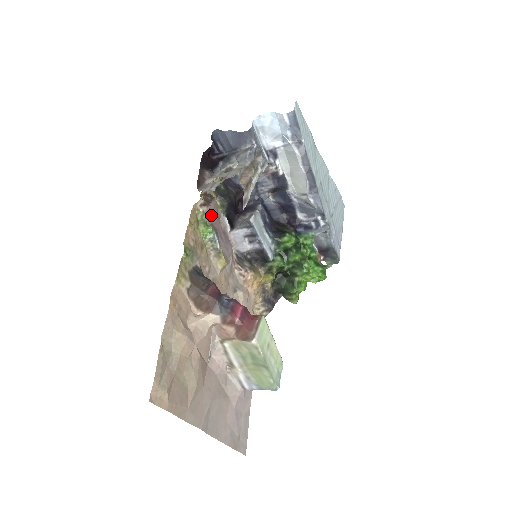
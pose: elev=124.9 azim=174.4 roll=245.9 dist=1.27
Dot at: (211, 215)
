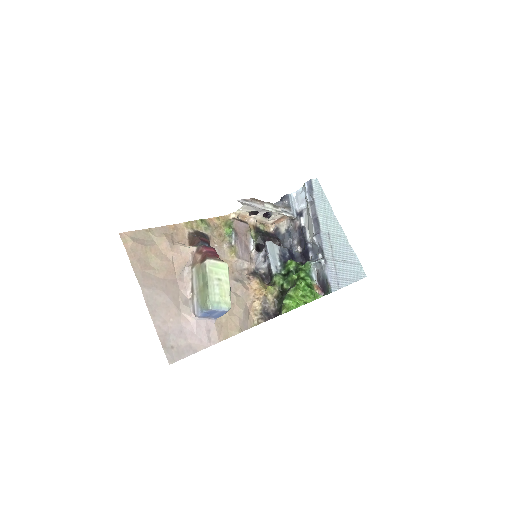
Dot at: (238, 227)
